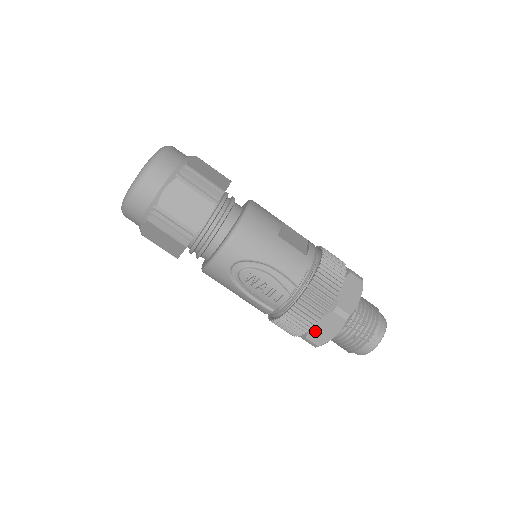
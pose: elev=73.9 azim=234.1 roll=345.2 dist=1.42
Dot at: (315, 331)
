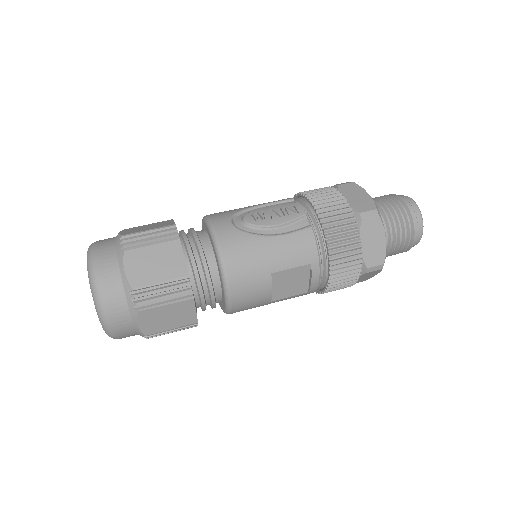
Dot at: (354, 204)
